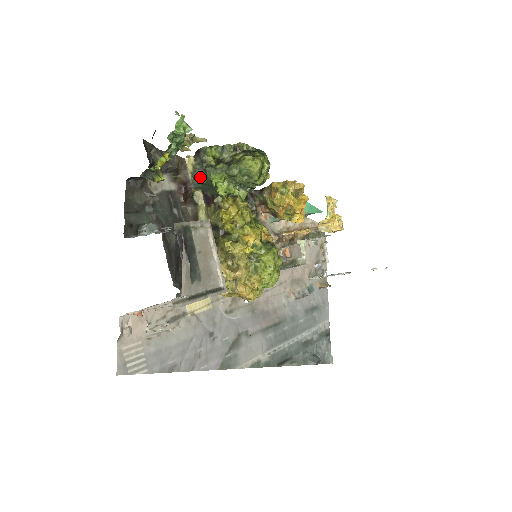
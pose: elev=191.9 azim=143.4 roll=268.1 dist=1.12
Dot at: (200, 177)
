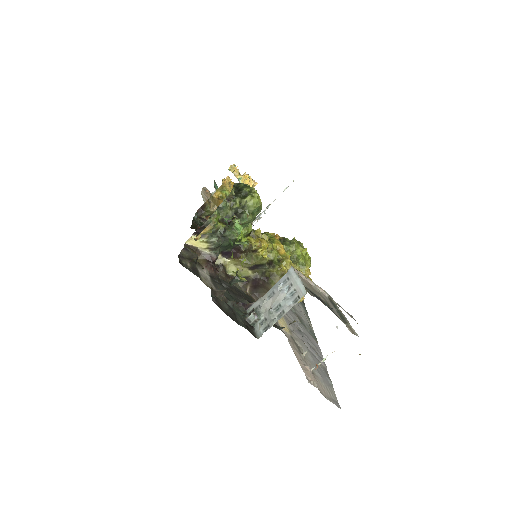
Dot at: (221, 245)
